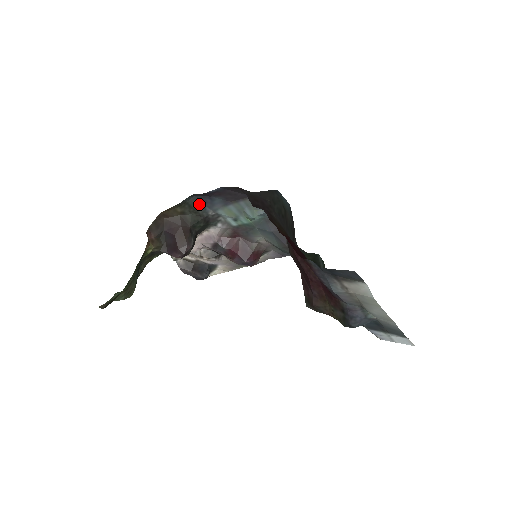
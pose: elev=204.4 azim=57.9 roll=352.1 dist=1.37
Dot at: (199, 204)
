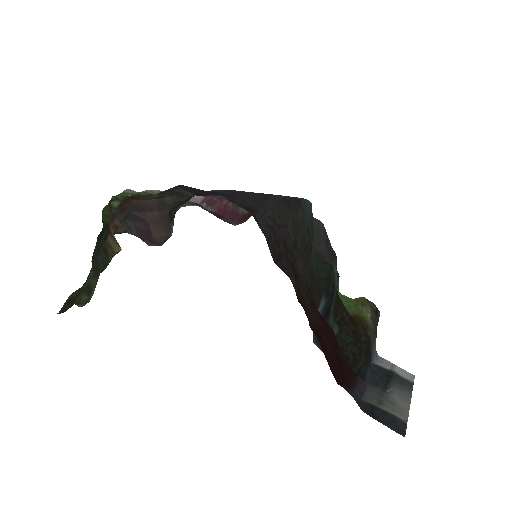
Dot at: occluded
